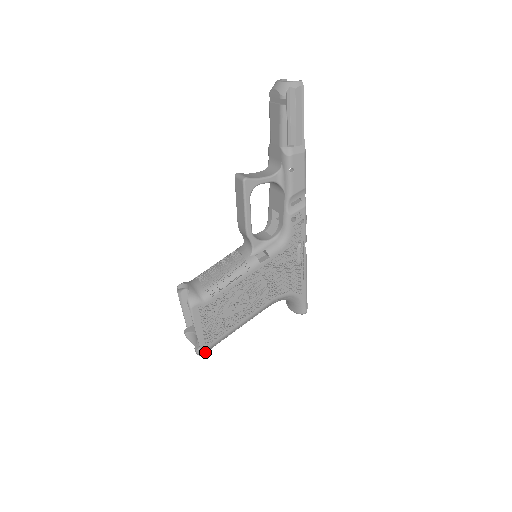
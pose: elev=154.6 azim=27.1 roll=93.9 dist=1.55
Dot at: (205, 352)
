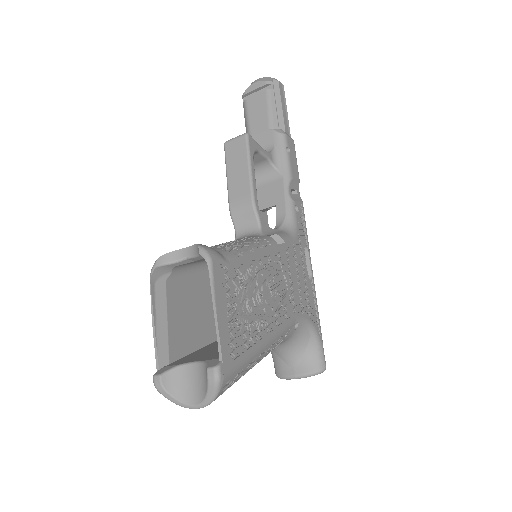
Dot at: (223, 386)
